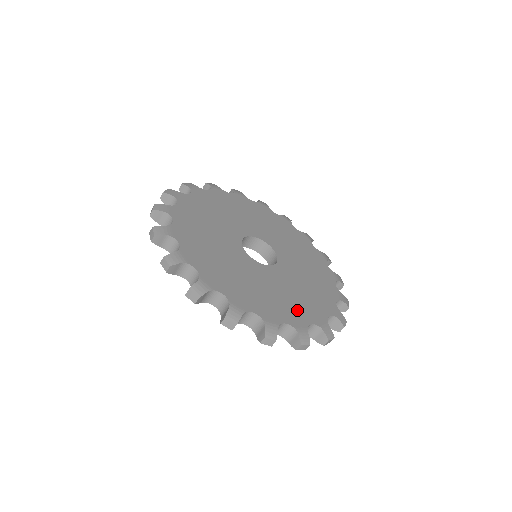
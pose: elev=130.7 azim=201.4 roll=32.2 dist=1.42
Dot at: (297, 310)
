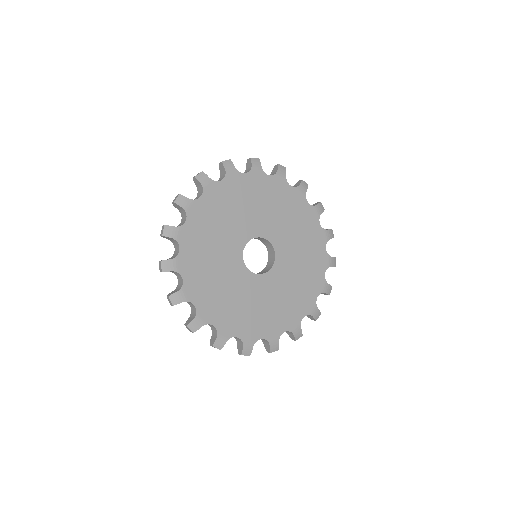
Dot at: (257, 324)
